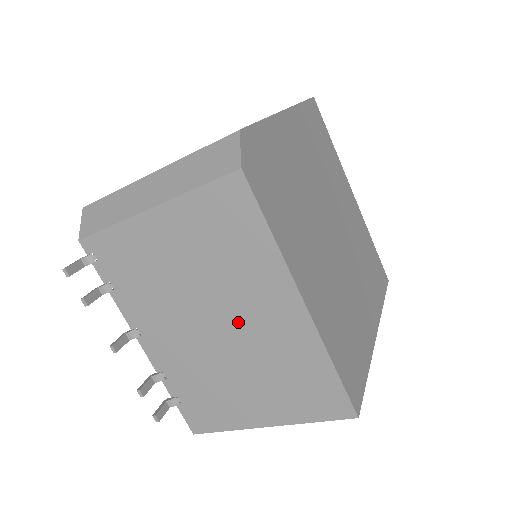
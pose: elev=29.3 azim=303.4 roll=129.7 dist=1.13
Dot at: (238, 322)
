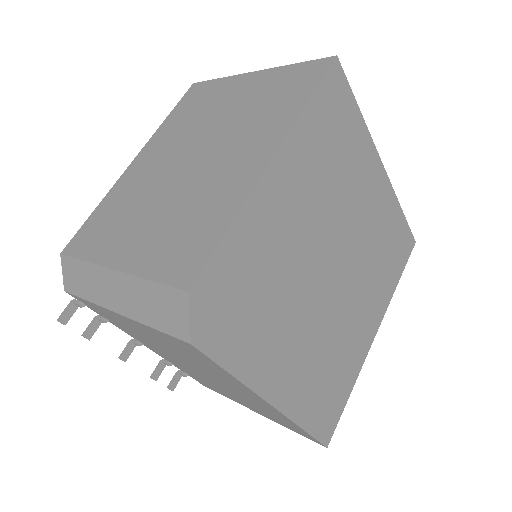
Dot at: (220, 382)
